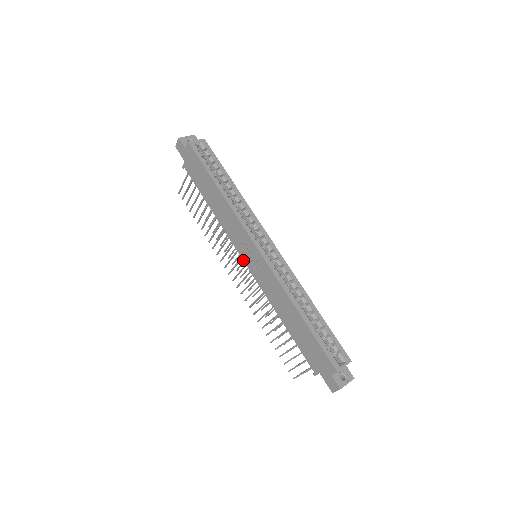
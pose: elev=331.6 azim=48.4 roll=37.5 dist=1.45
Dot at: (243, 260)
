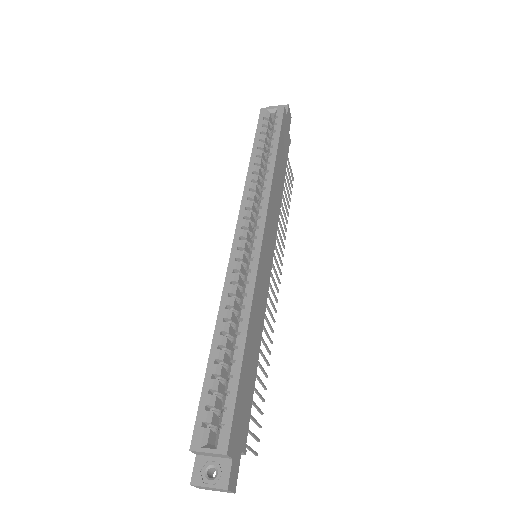
Dot at: occluded
